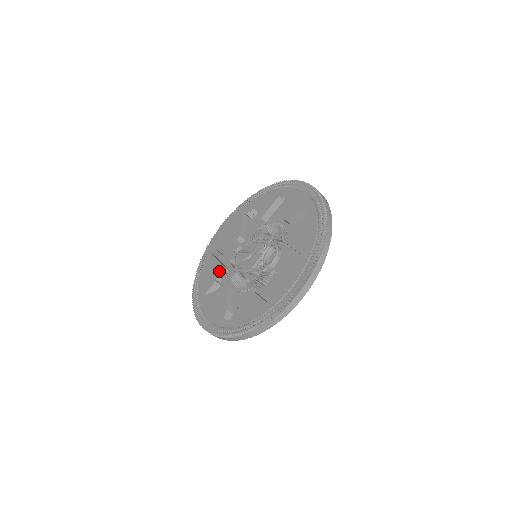
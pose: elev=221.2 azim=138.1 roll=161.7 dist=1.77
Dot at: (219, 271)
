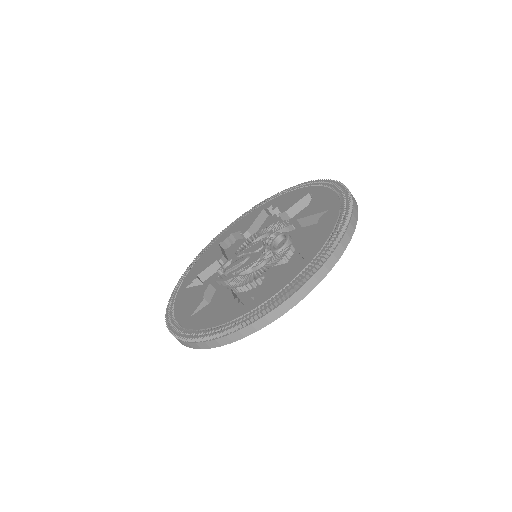
Dot at: (206, 289)
